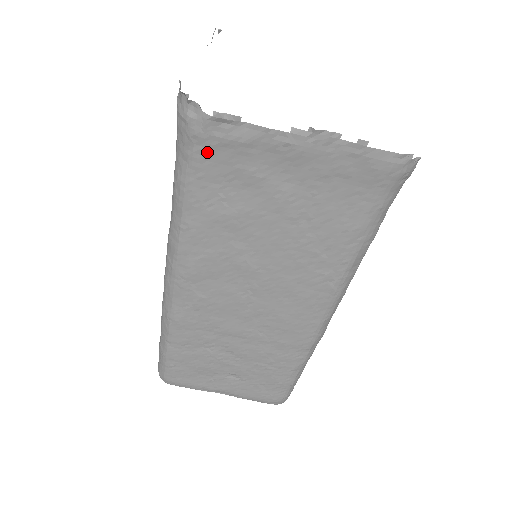
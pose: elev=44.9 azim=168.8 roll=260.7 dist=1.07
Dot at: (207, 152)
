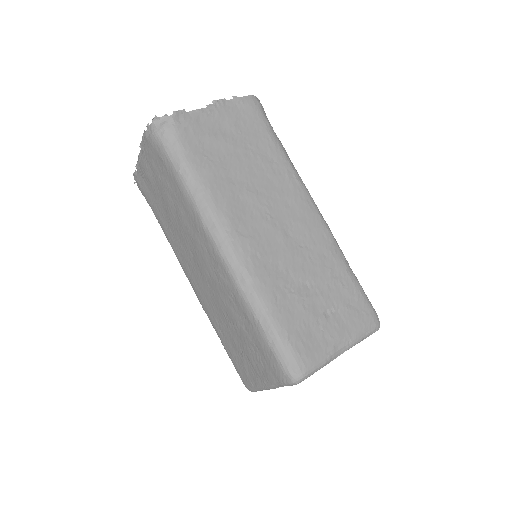
Dot at: (183, 135)
